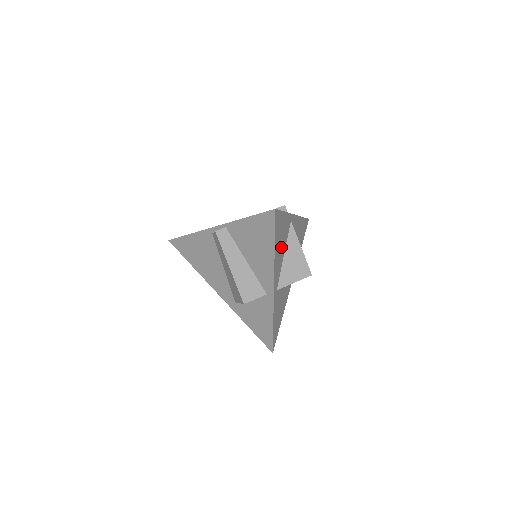
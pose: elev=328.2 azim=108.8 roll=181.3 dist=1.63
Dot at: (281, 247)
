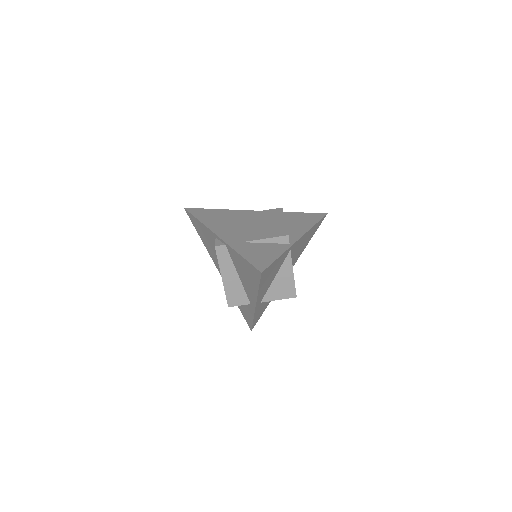
Dot at: (271, 278)
